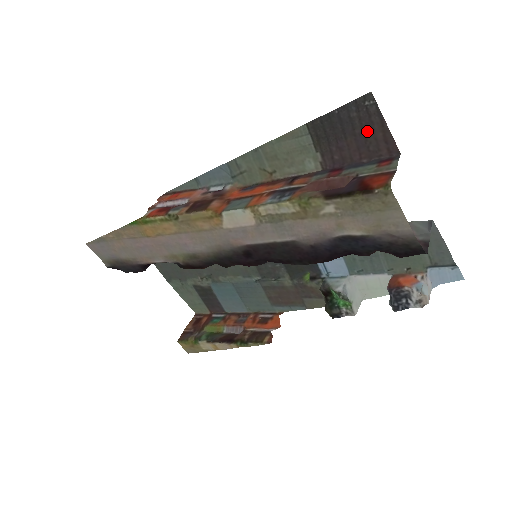
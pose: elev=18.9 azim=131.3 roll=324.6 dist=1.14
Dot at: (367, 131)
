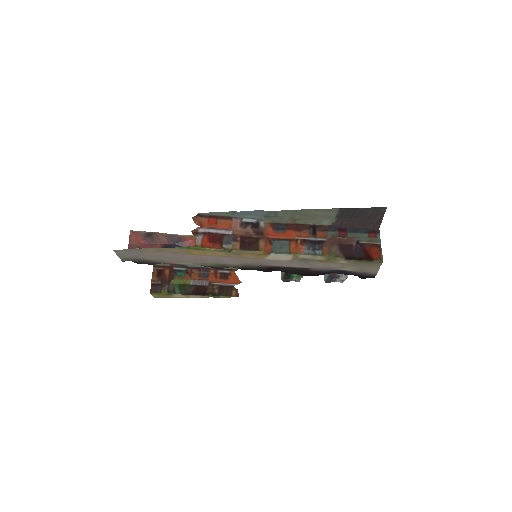
Dot at: (371, 218)
